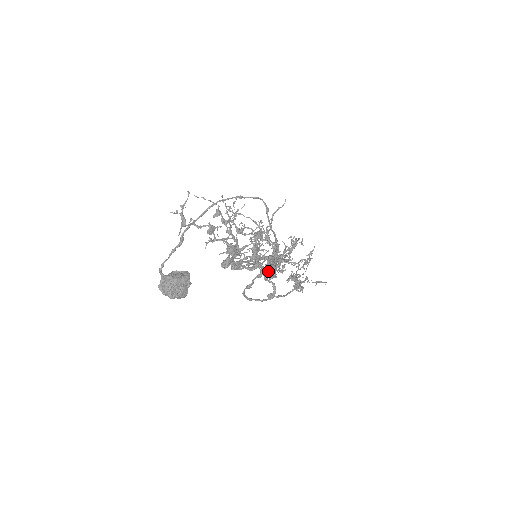
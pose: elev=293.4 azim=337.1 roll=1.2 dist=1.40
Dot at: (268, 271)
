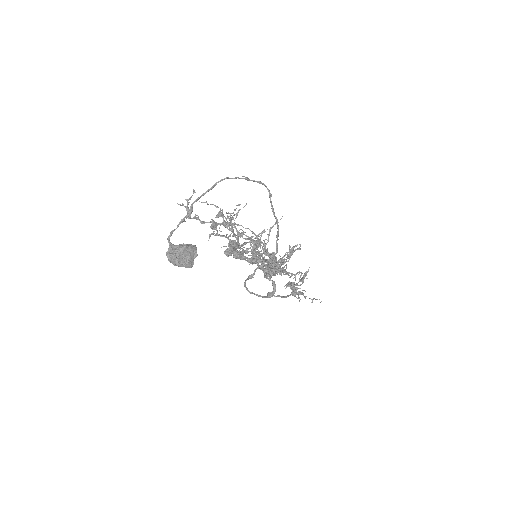
Dot at: (268, 269)
